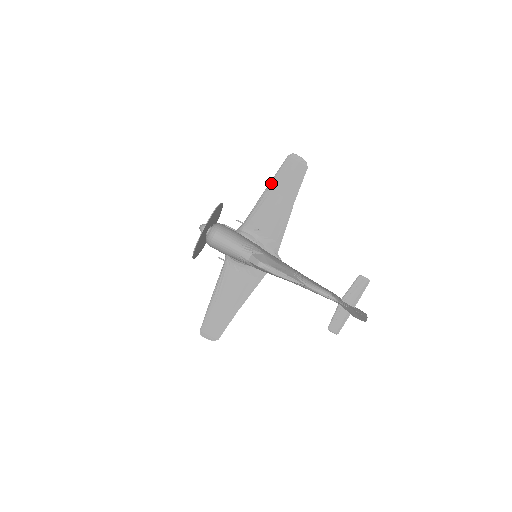
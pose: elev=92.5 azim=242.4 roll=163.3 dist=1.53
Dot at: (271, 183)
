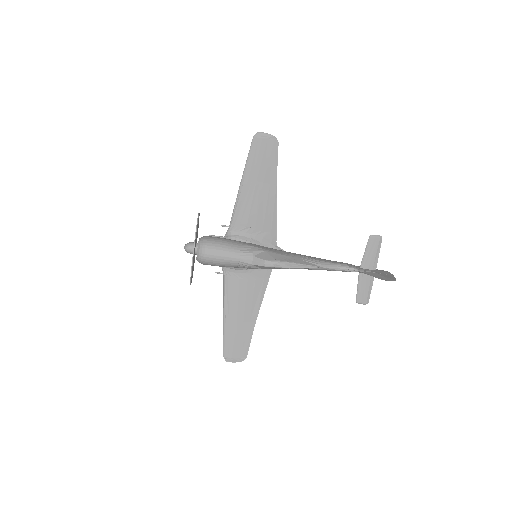
Dot at: (245, 173)
